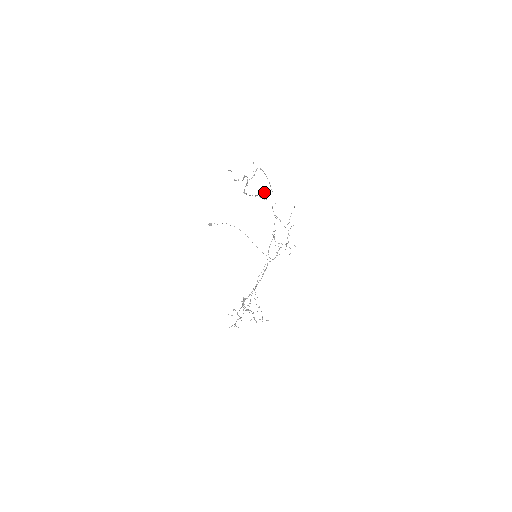
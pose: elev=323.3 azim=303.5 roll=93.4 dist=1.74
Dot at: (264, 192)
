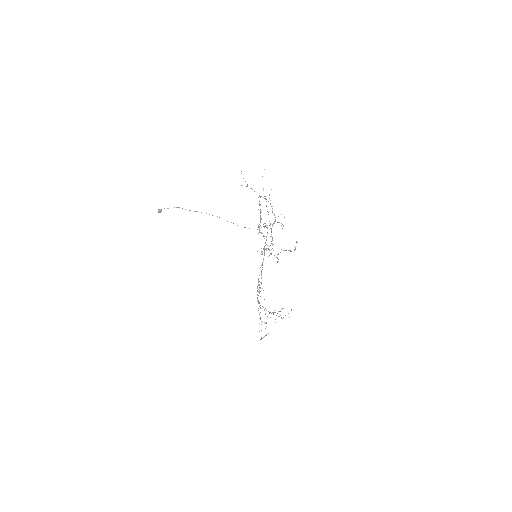
Dot at: occluded
